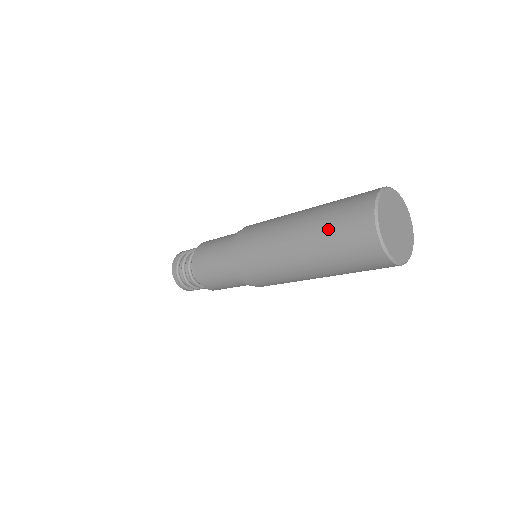
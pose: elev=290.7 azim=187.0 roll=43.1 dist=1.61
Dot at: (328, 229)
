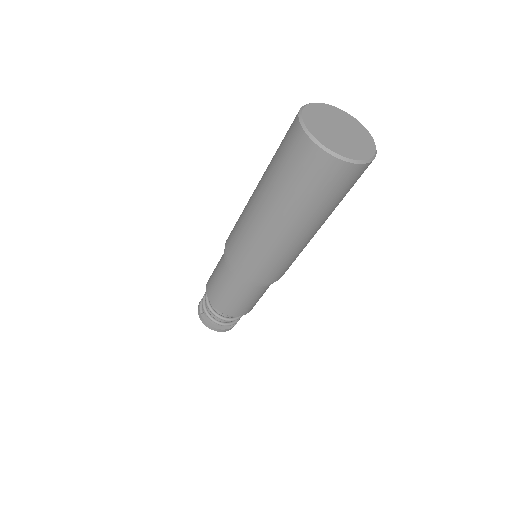
Dot at: occluded
